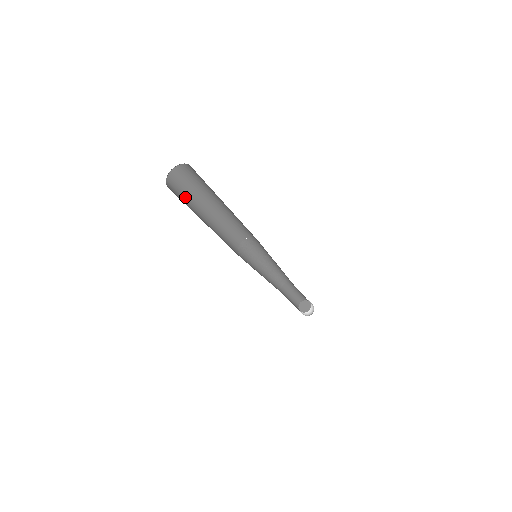
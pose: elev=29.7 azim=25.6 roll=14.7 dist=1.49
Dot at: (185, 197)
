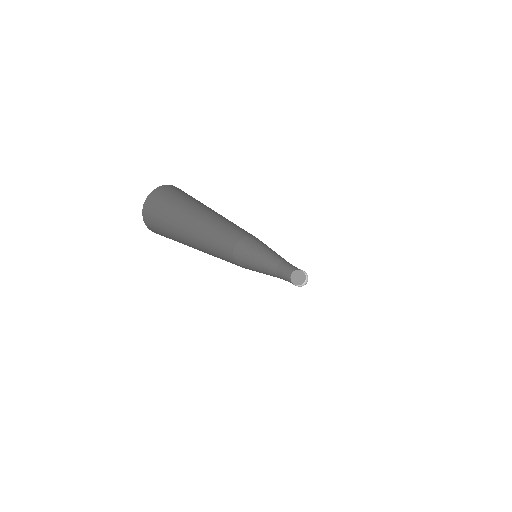
Dot at: (175, 208)
